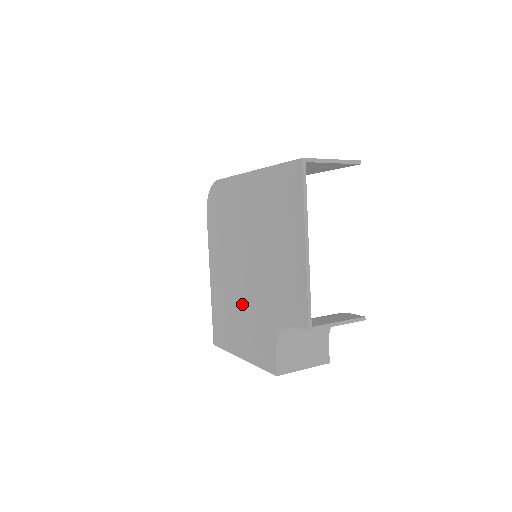
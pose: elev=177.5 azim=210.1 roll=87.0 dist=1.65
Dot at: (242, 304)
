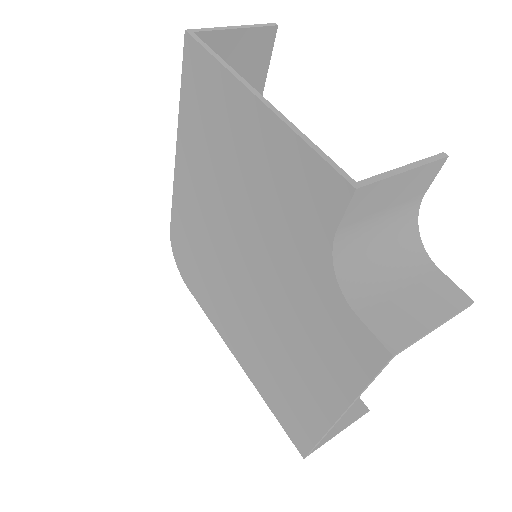
Dot at: (278, 327)
